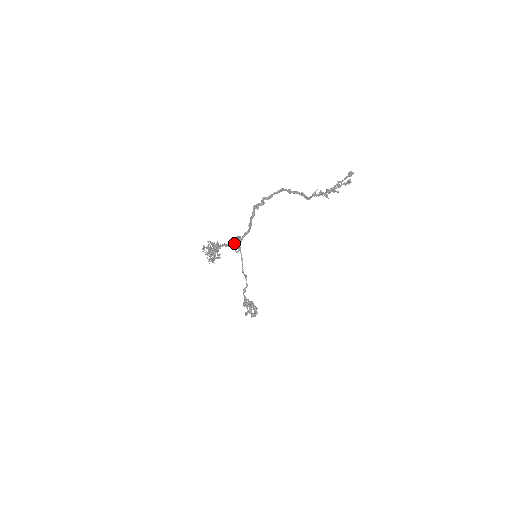
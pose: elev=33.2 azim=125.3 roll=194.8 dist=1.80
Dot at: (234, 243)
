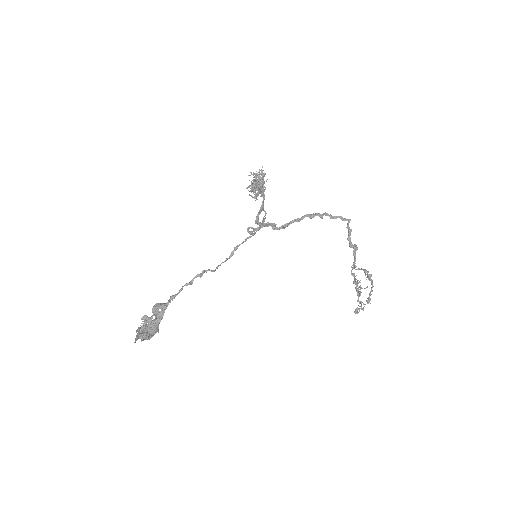
Dot at: occluded
